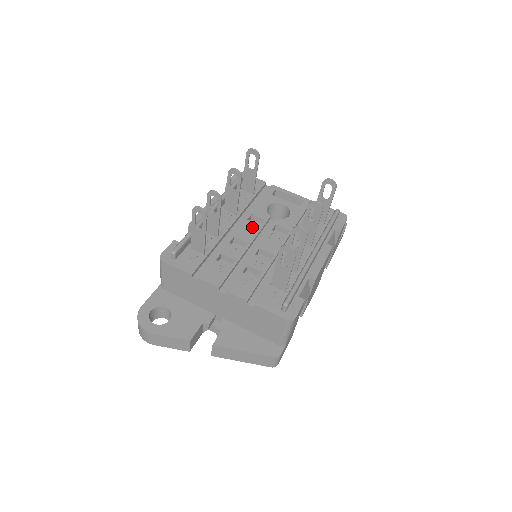
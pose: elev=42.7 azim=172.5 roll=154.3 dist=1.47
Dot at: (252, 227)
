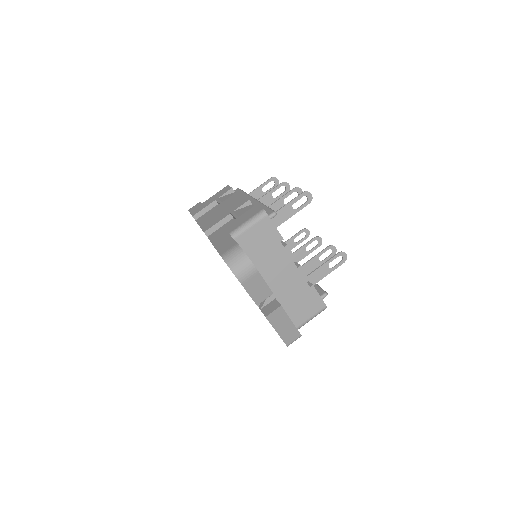
Dot at: occluded
